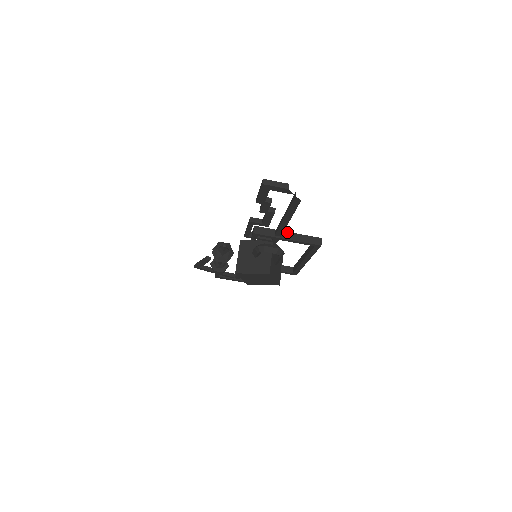
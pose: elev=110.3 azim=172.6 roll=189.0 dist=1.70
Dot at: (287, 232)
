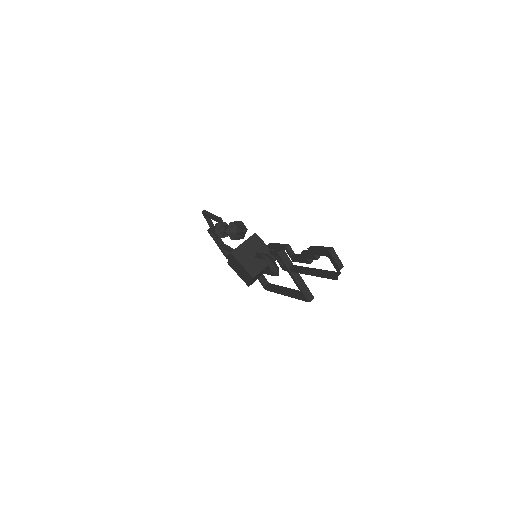
Dot at: (298, 273)
